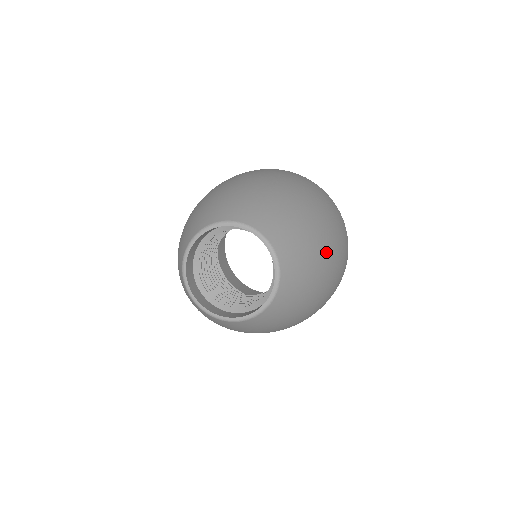
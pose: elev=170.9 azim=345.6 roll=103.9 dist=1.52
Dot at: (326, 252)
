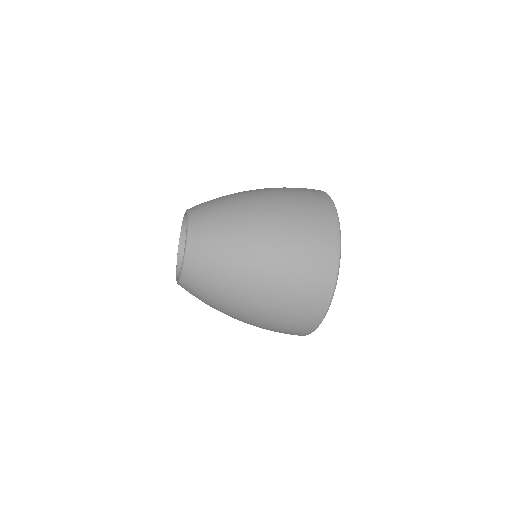
Dot at: (254, 224)
